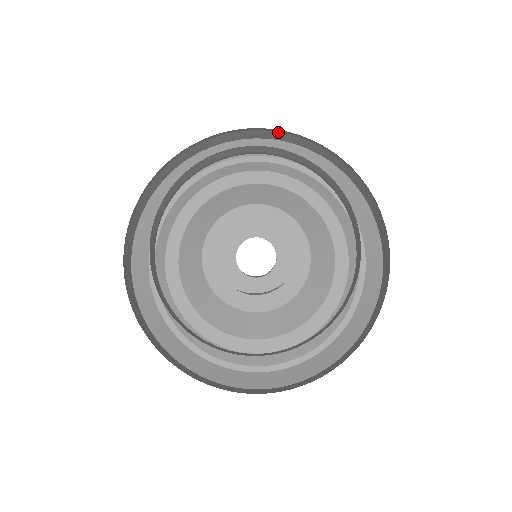
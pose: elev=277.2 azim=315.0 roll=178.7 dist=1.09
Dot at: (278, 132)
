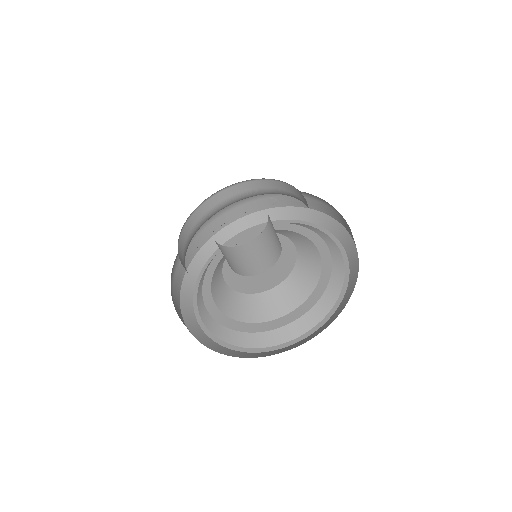
Dot at: (287, 196)
